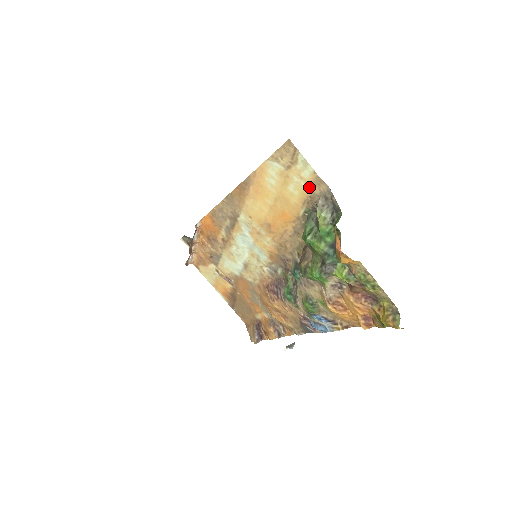
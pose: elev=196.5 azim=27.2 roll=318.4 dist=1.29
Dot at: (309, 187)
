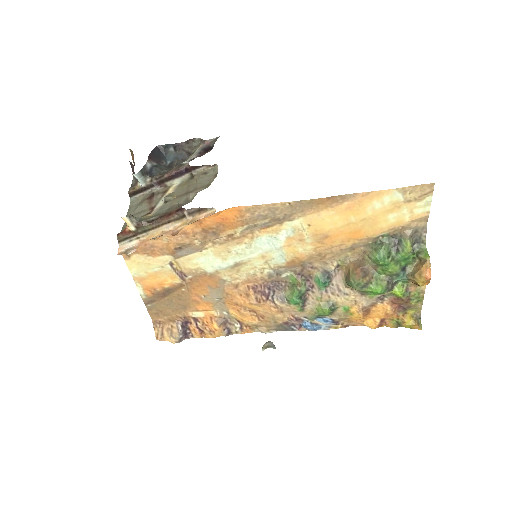
Dot at: (411, 220)
